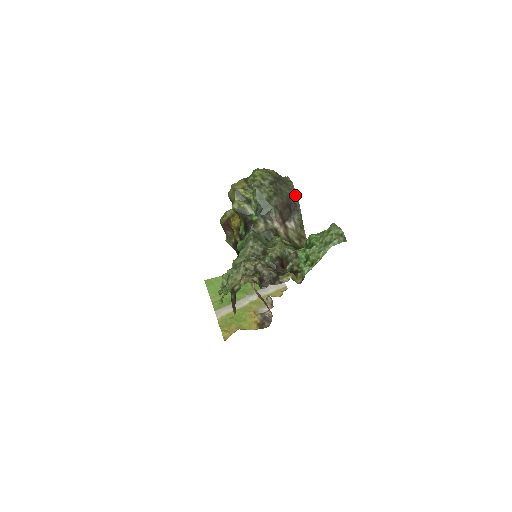
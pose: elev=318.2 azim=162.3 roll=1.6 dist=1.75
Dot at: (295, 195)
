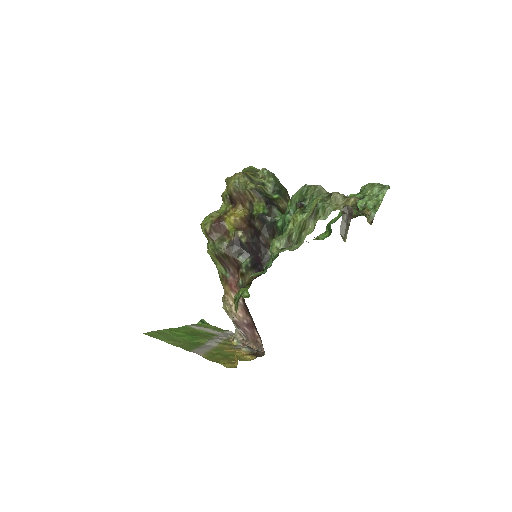
Dot at: occluded
